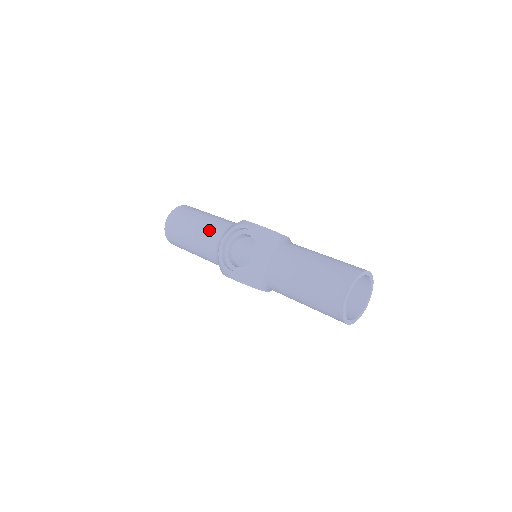
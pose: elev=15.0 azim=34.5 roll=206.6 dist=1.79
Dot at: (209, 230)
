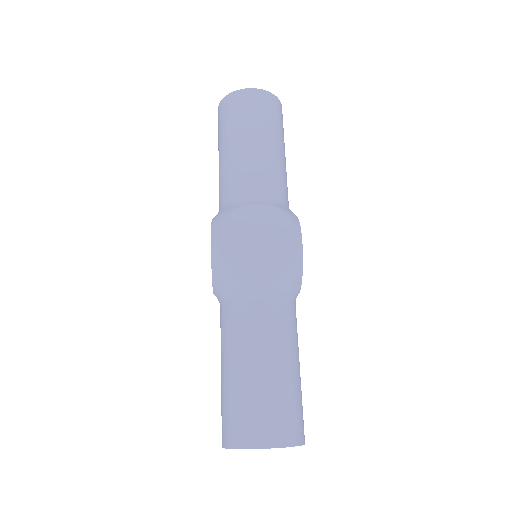
Dot at: (219, 184)
